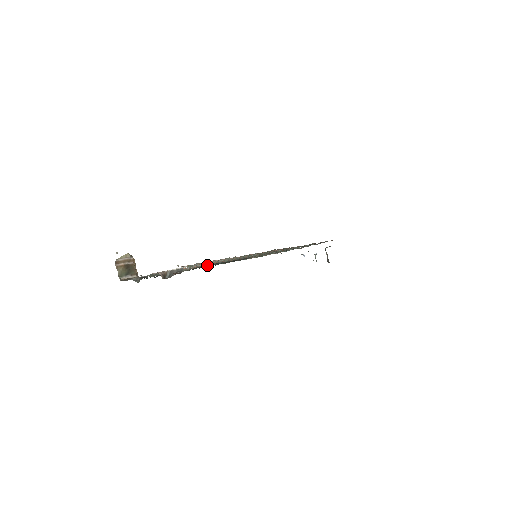
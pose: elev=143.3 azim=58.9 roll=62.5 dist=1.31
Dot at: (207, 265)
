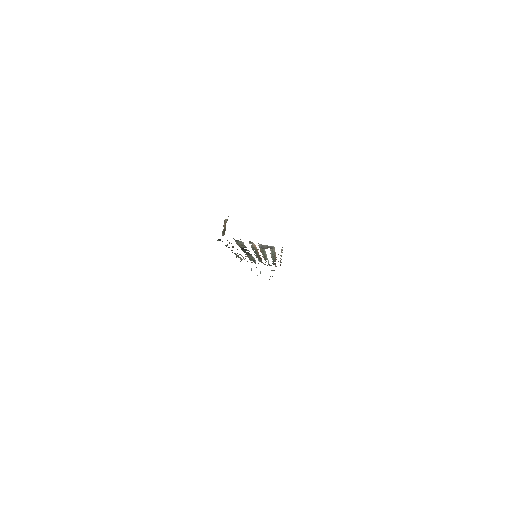
Dot at: (252, 249)
